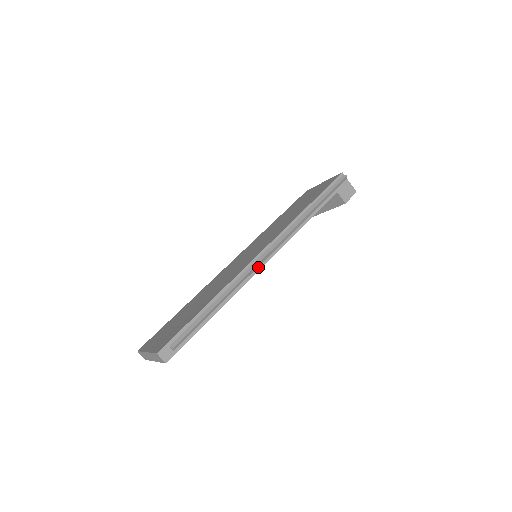
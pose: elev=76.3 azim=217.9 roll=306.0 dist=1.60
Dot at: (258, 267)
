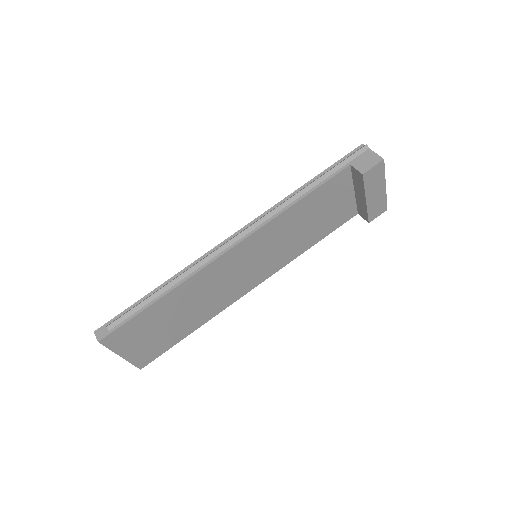
Dot at: (222, 252)
